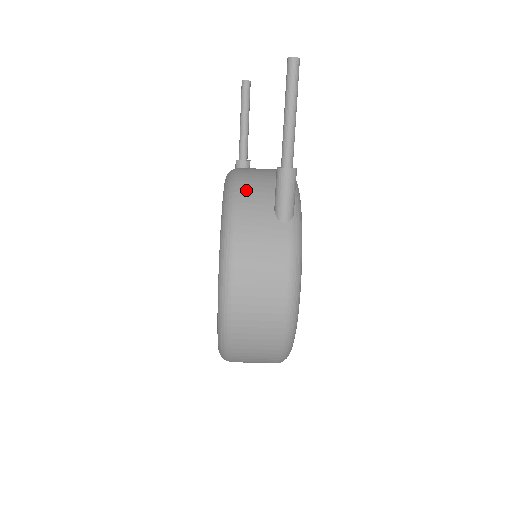
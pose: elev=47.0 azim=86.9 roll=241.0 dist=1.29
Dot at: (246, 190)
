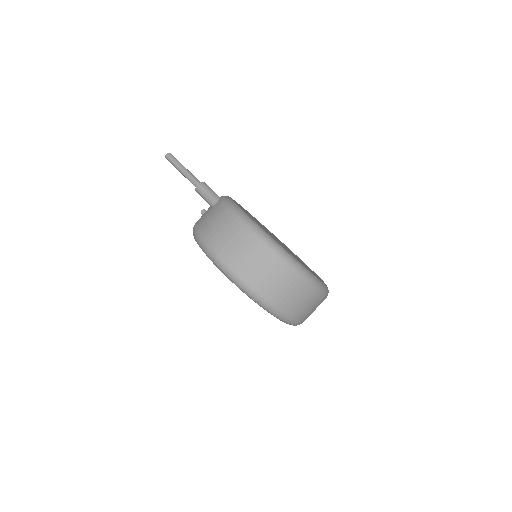
Dot at: occluded
